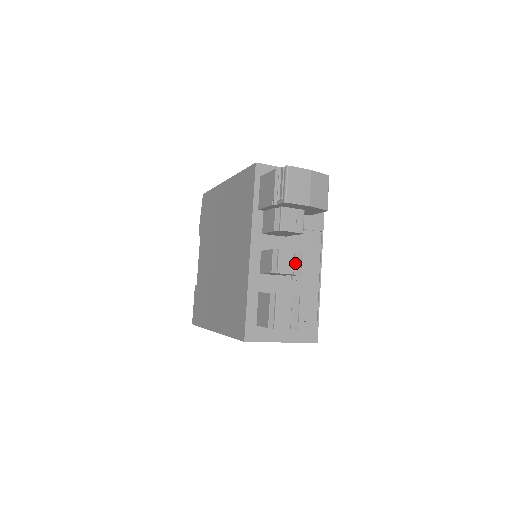
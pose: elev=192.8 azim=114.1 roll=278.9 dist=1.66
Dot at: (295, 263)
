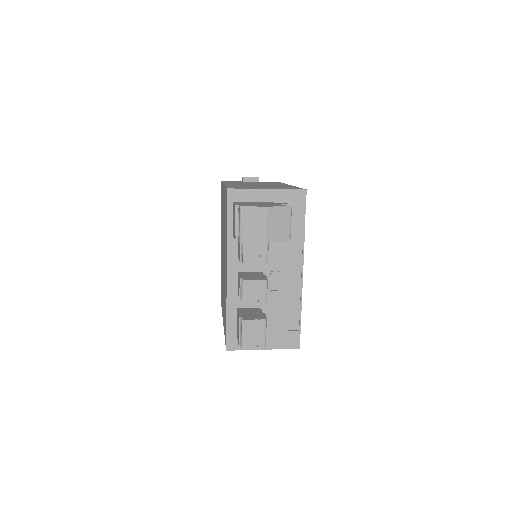
Dot at: (260, 292)
